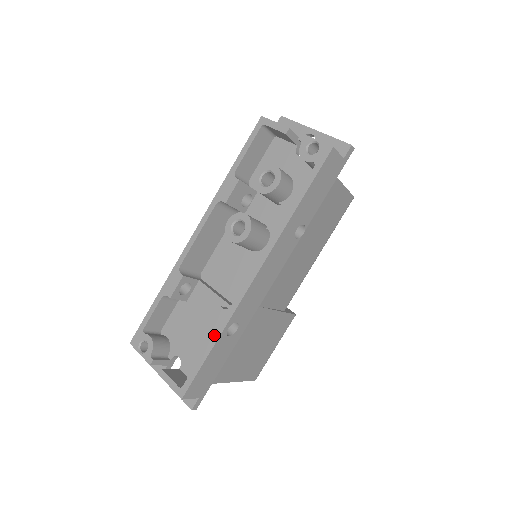
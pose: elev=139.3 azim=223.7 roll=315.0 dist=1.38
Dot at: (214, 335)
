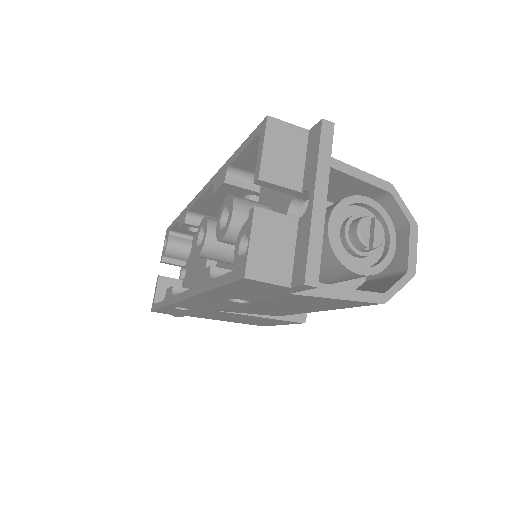
Dot at: (165, 300)
